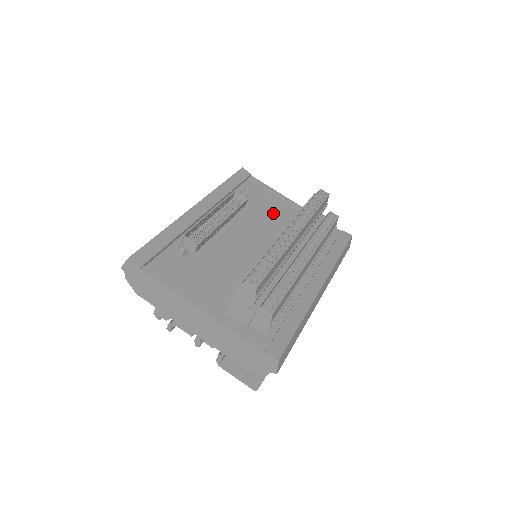
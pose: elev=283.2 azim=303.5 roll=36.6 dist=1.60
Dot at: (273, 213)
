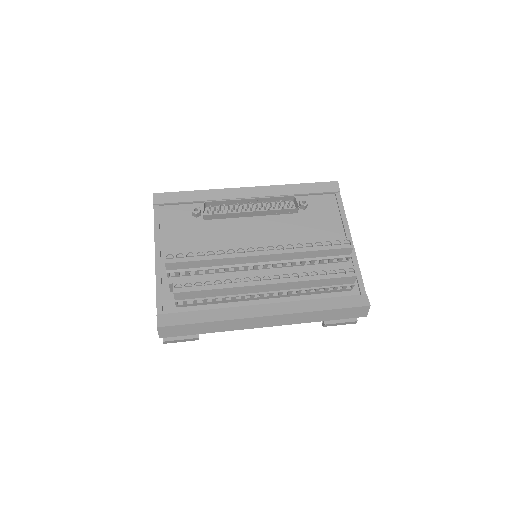
Dot at: (315, 234)
